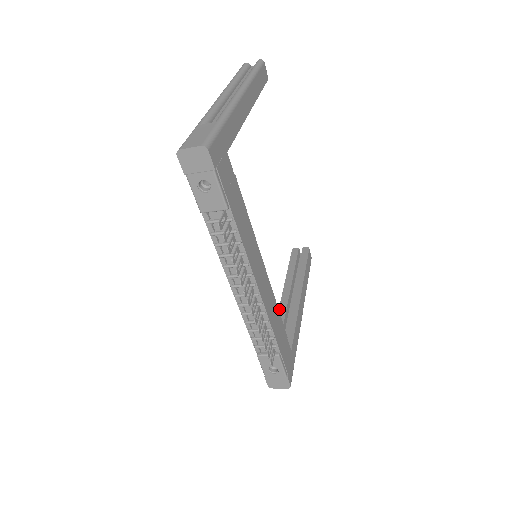
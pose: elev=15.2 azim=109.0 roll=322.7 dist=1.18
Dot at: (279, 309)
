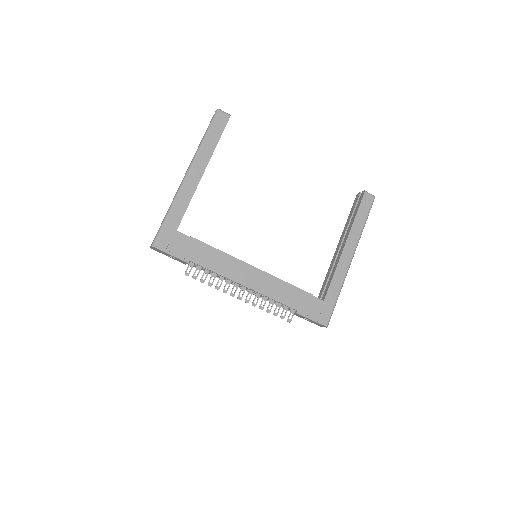
Dot at: (331, 262)
